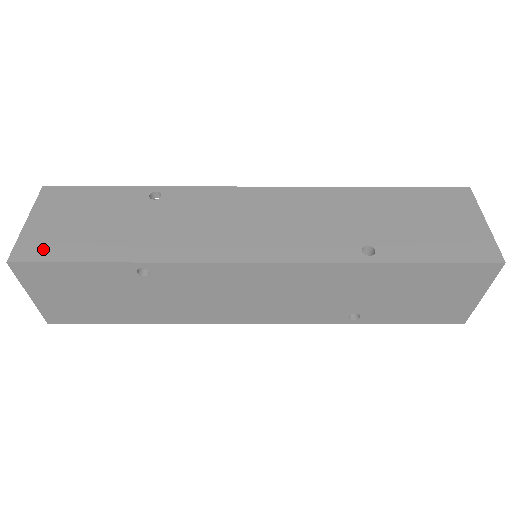
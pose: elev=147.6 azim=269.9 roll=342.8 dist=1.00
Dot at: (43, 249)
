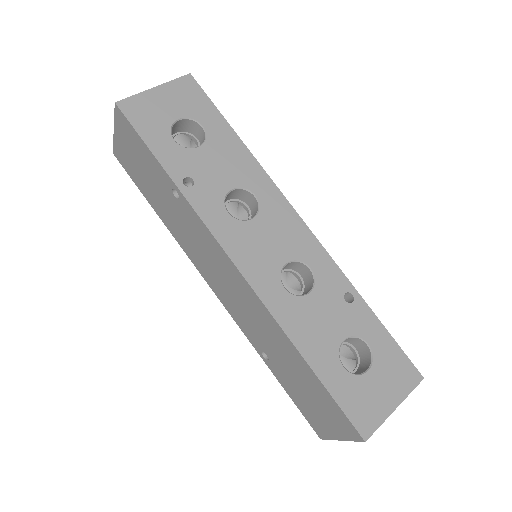
Dot at: (125, 164)
